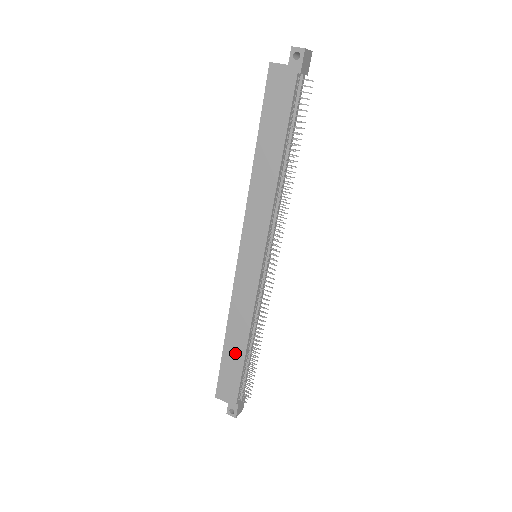
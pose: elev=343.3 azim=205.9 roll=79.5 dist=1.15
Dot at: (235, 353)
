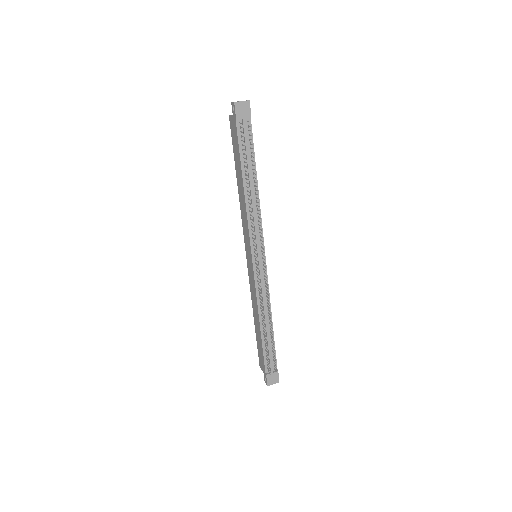
Dot at: (258, 332)
